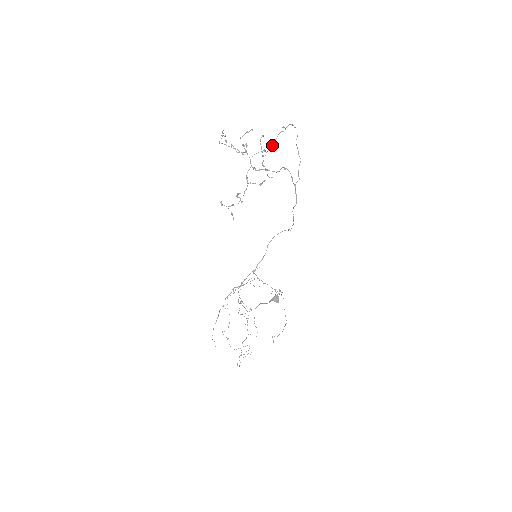
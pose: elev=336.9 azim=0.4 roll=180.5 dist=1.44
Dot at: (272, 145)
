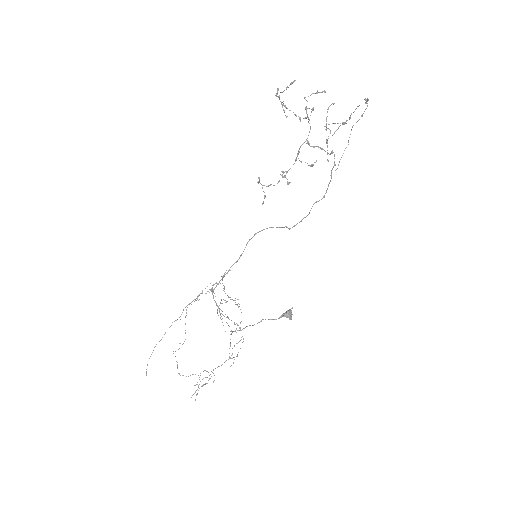
Dot at: (349, 118)
